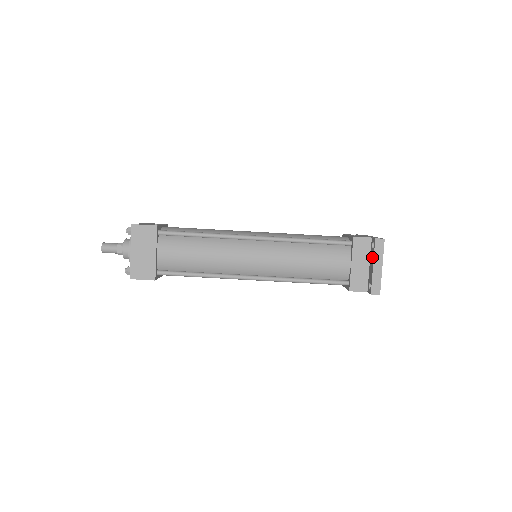
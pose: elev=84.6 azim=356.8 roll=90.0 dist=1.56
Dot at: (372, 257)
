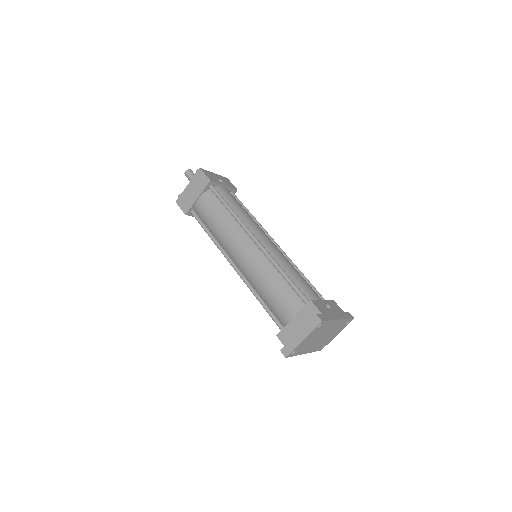
Dot at: (305, 326)
